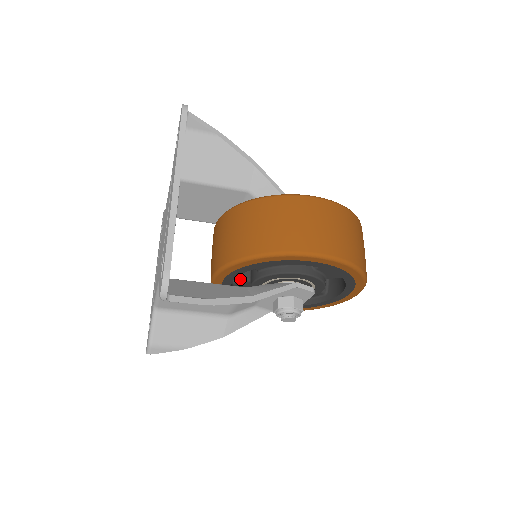
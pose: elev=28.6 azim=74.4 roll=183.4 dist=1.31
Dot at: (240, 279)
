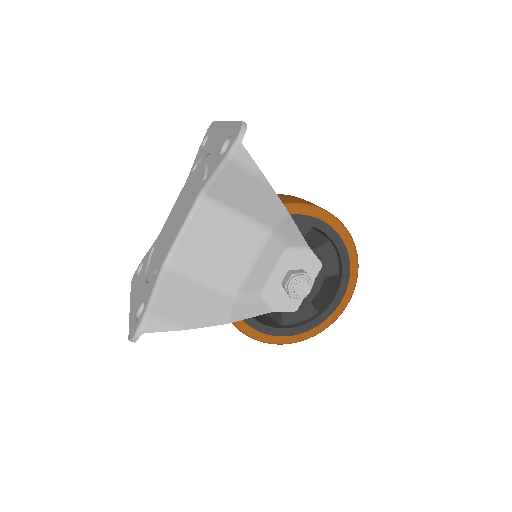
Dot at: occluded
